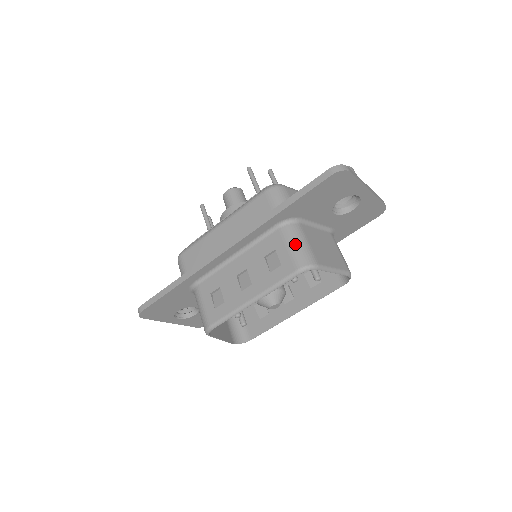
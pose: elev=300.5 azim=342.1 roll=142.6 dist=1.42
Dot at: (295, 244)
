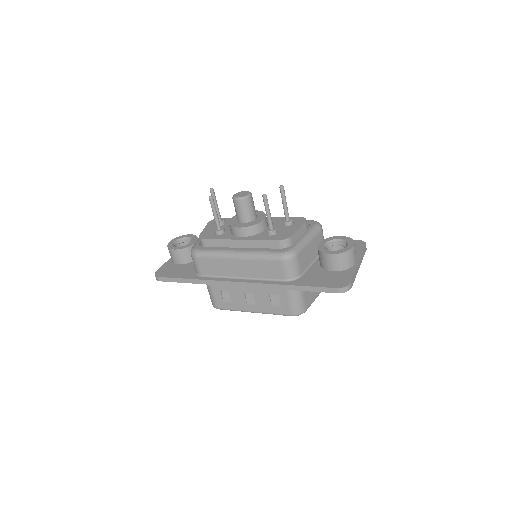
Dot at: (294, 299)
